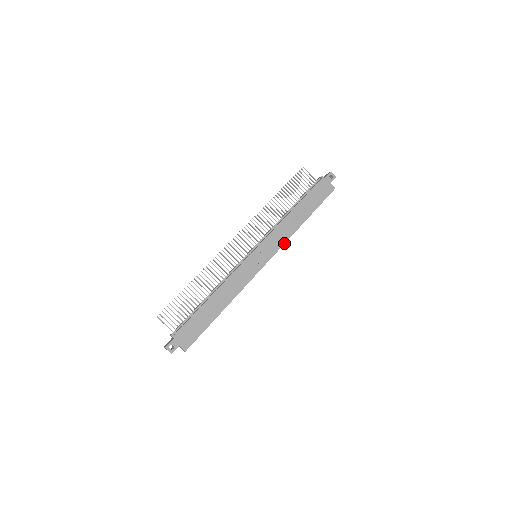
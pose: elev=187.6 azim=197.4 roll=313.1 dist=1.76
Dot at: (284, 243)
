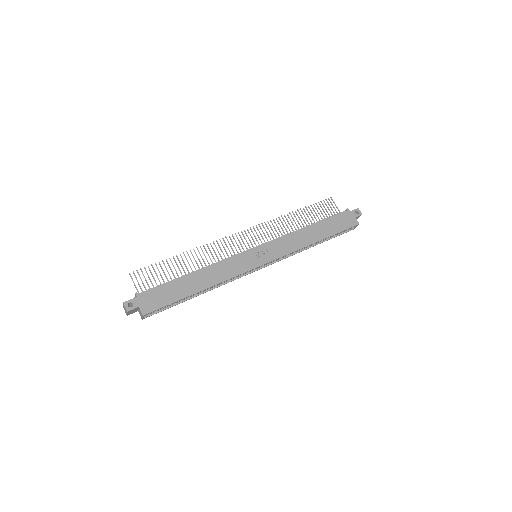
Dot at: (290, 253)
